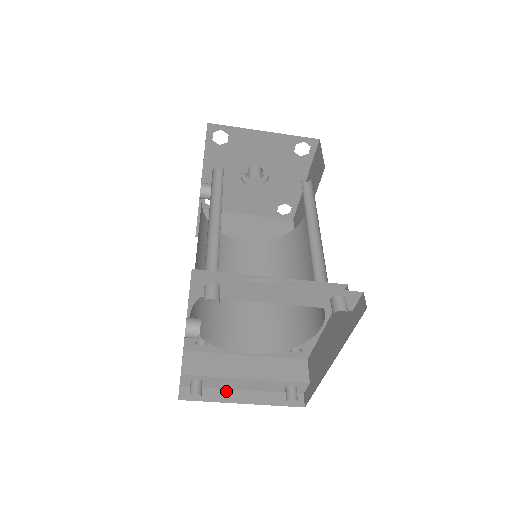
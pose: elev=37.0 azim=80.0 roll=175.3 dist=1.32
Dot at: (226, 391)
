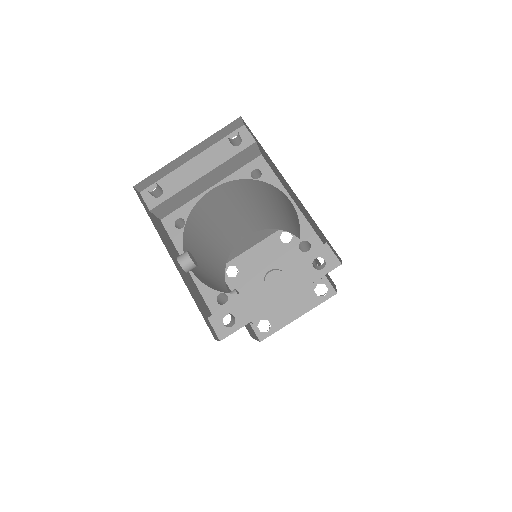
Dot at: occluded
